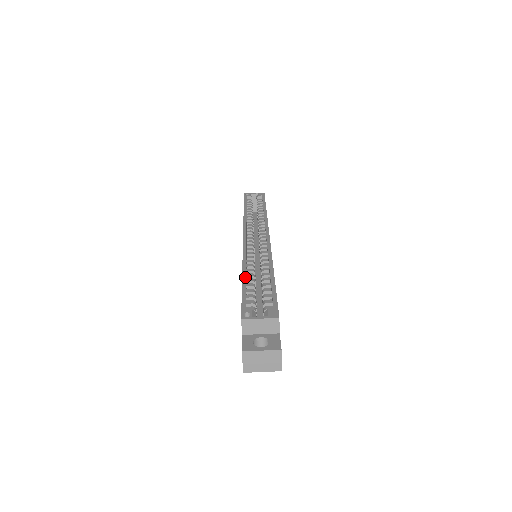
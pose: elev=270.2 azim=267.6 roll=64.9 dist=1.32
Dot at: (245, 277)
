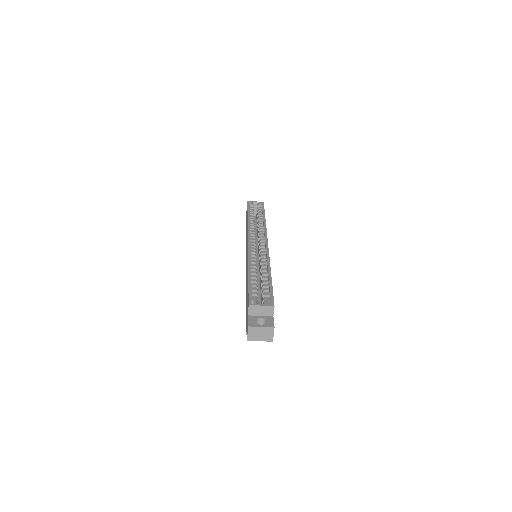
Dot at: (250, 274)
